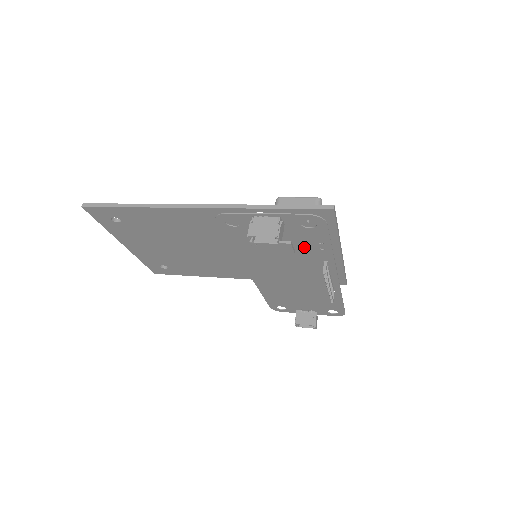
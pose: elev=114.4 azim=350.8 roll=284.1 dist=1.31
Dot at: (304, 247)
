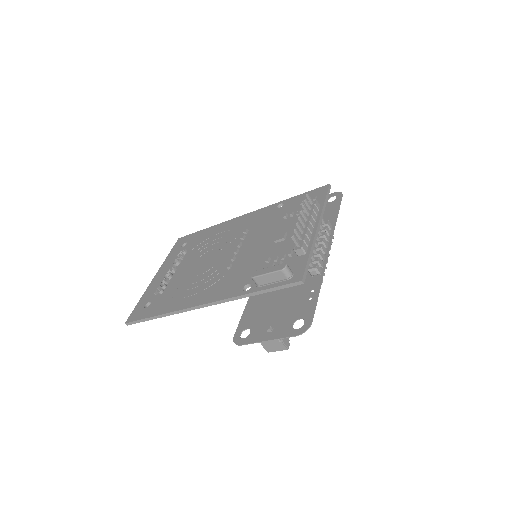
Dot at: (299, 296)
